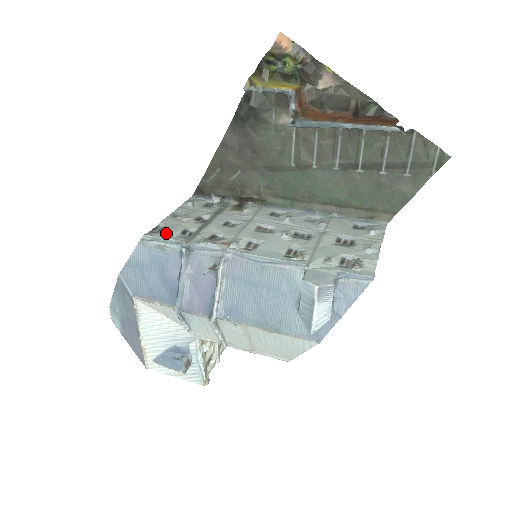
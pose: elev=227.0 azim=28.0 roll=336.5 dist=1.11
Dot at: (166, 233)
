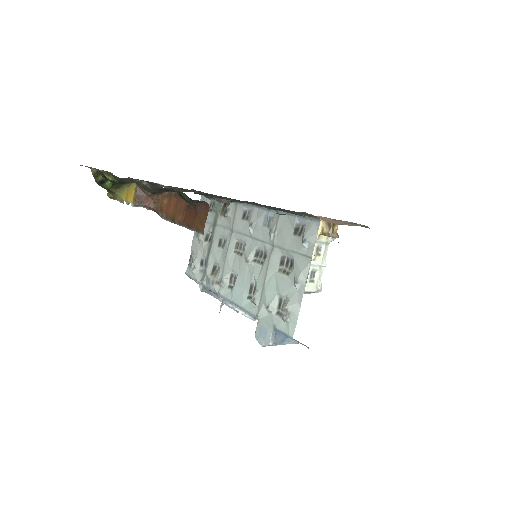
Dot at: (192, 272)
